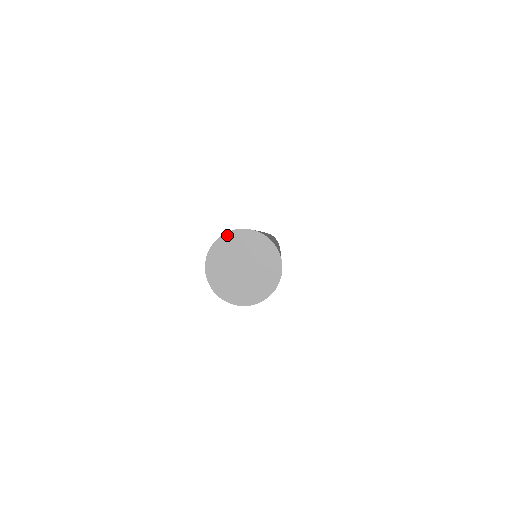
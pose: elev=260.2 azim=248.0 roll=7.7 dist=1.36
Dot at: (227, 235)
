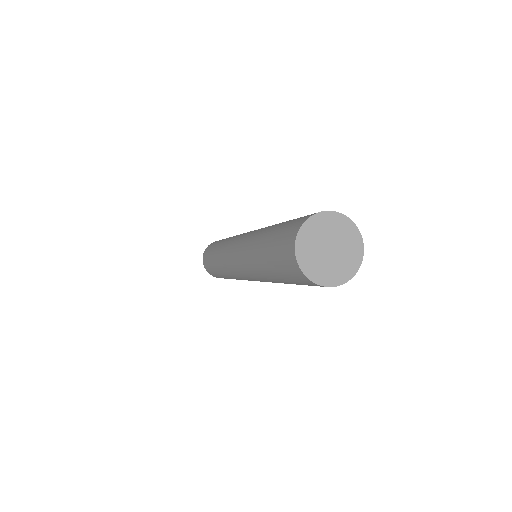
Dot at: (299, 237)
